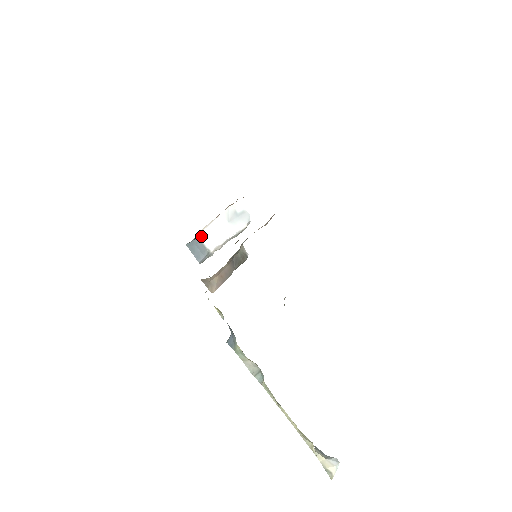
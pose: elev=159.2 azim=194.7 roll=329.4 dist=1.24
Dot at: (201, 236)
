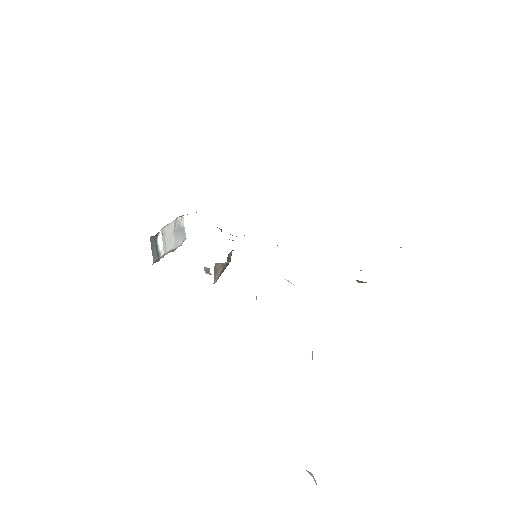
Dot at: (159, 235)
